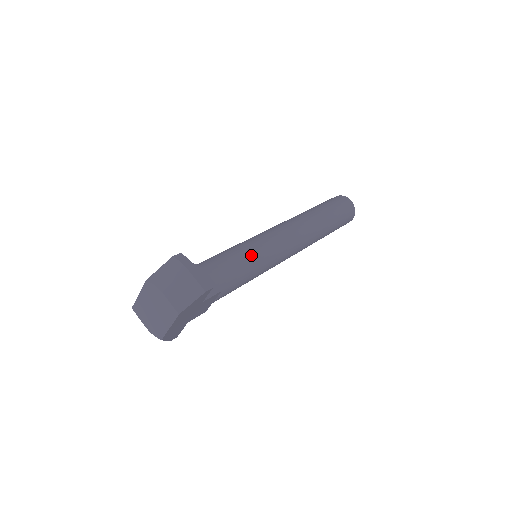
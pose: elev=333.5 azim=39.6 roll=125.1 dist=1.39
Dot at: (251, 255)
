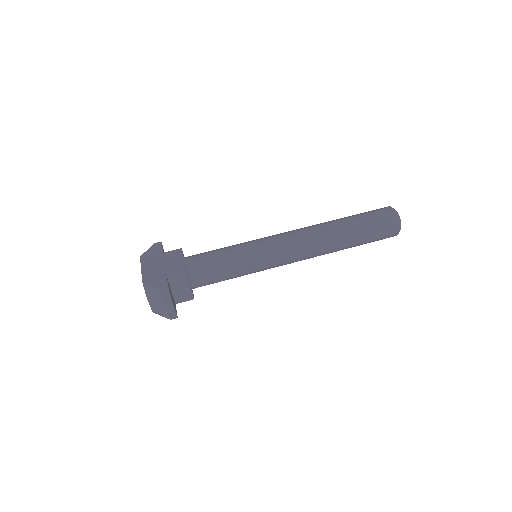
Dot at: (241, 272)
